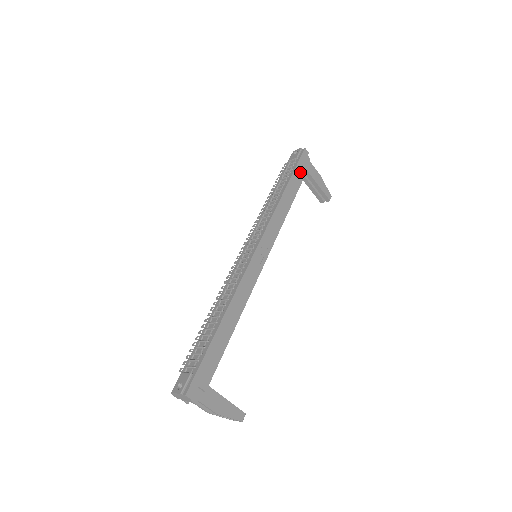
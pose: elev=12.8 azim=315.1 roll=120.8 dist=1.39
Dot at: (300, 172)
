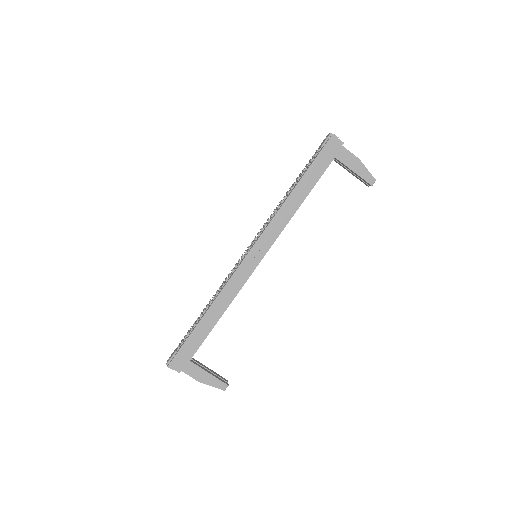
Dot at: (321, 164)
